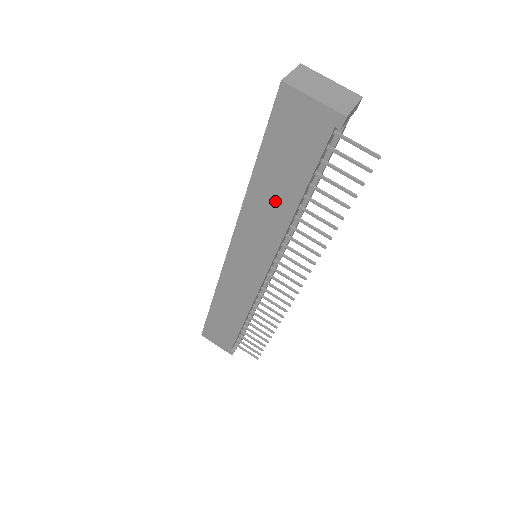
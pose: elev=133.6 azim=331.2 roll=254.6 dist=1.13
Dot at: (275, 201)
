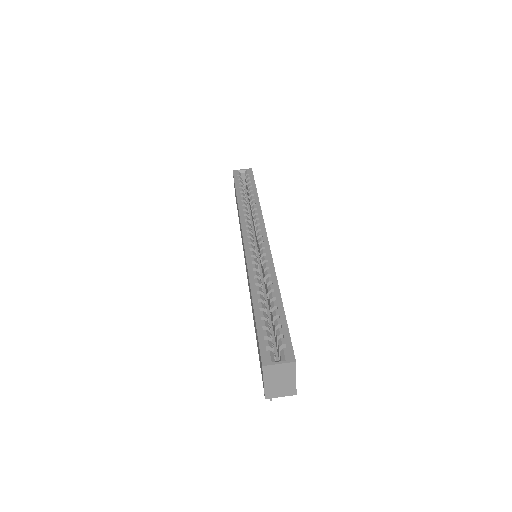
Dot at: occluded
